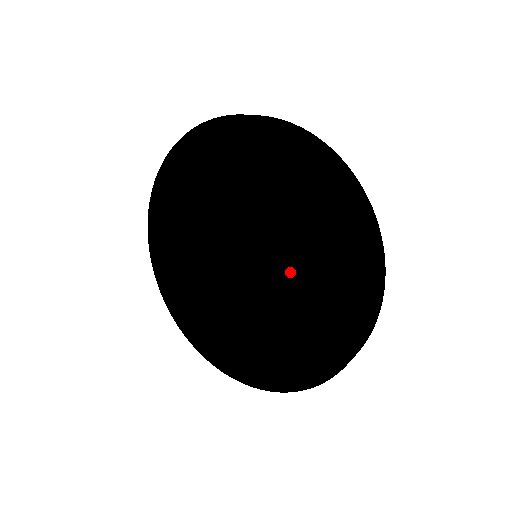
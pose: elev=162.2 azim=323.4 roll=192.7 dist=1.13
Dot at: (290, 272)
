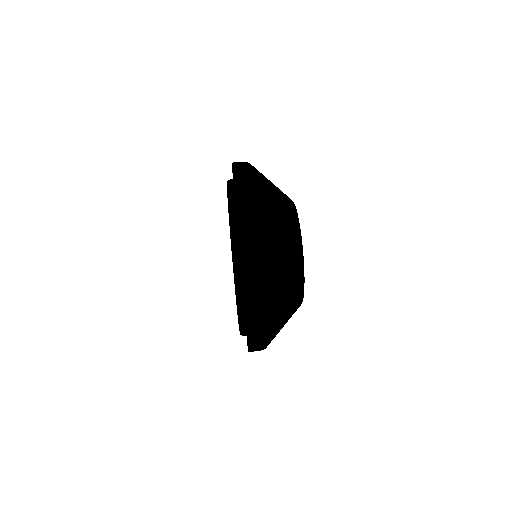
Dot at: occluded
